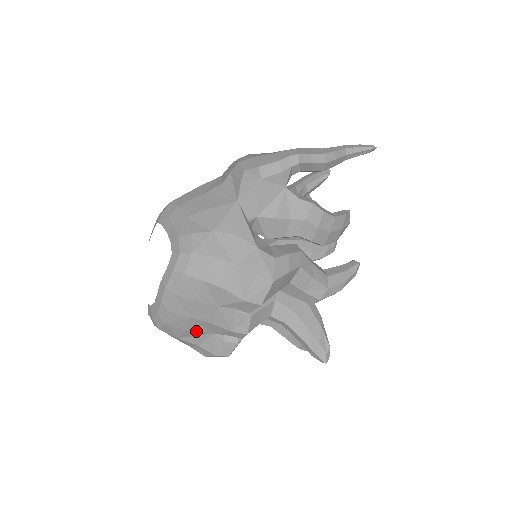
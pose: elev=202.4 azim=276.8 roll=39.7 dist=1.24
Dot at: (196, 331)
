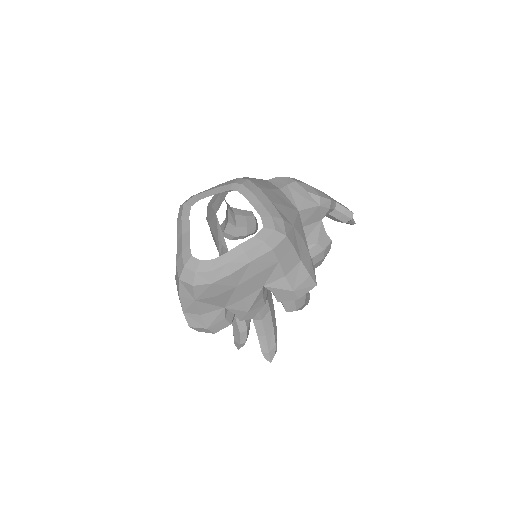
Dot at: (219, 300)
